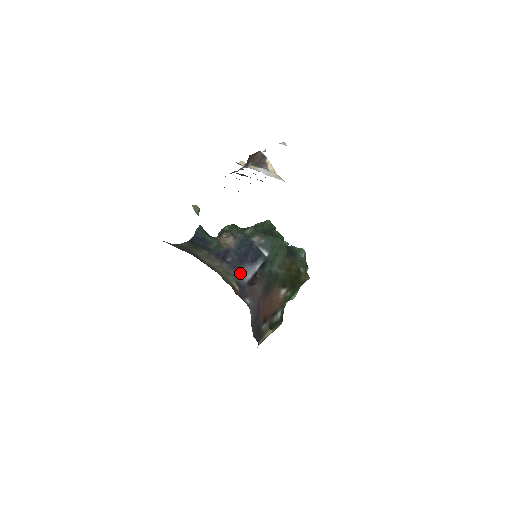
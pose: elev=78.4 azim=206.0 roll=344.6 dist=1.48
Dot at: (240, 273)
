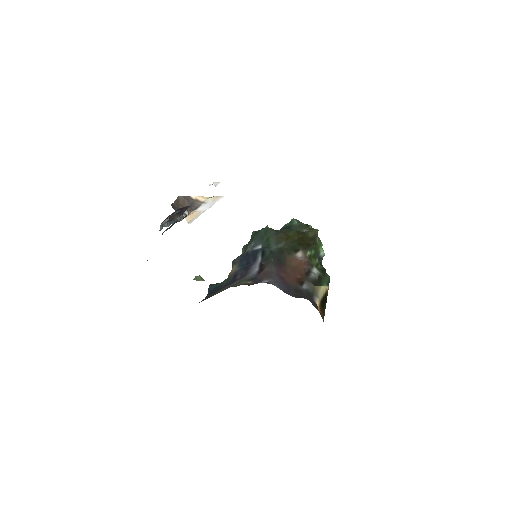
Dot at: (249, 274)
